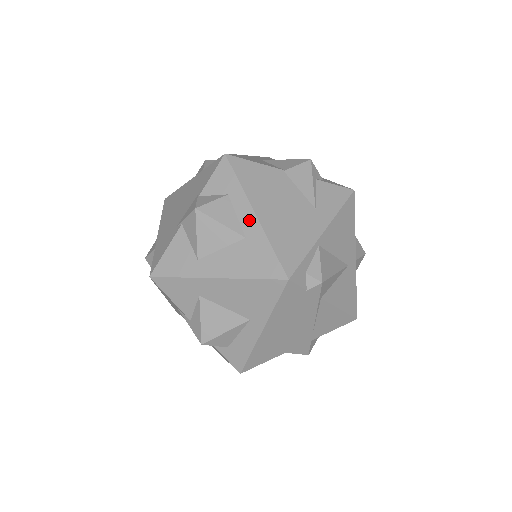
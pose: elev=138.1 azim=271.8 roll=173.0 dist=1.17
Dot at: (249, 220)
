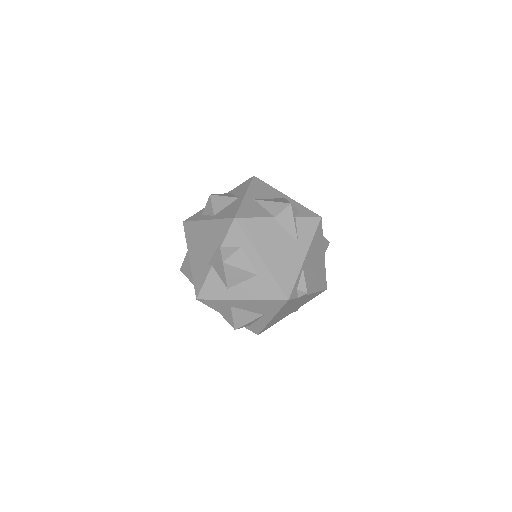
Dot at: (258, 264)
